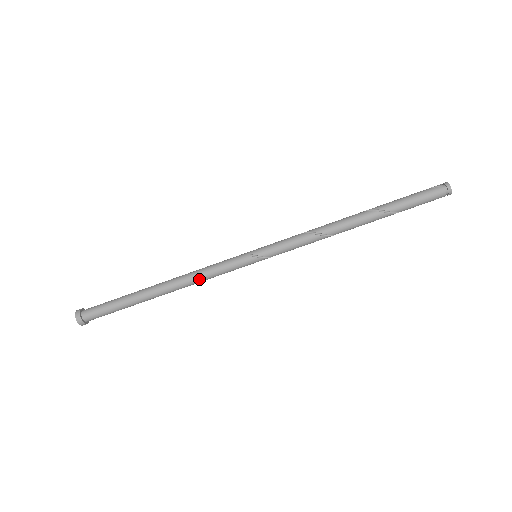
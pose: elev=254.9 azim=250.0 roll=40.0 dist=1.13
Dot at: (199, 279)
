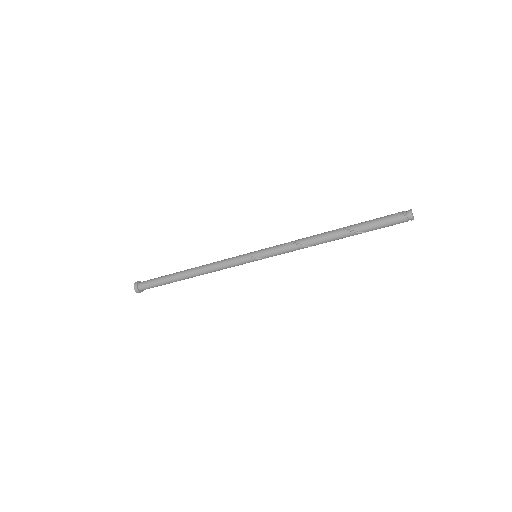
Dot at: (215, 270)
